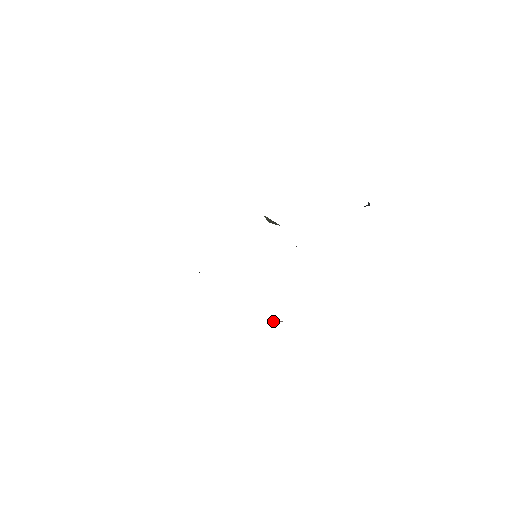
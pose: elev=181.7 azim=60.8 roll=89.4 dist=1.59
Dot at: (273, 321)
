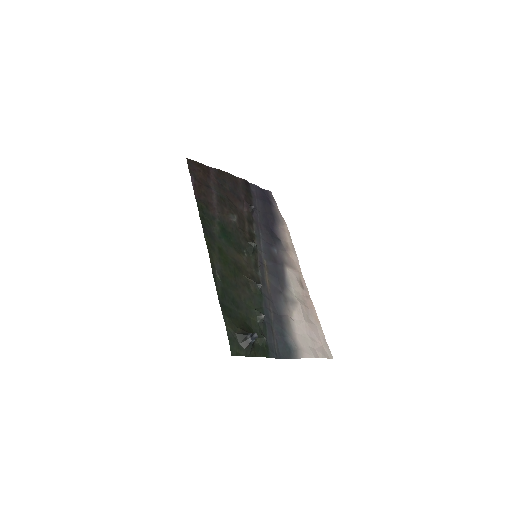
Dot at: (301, 280)
